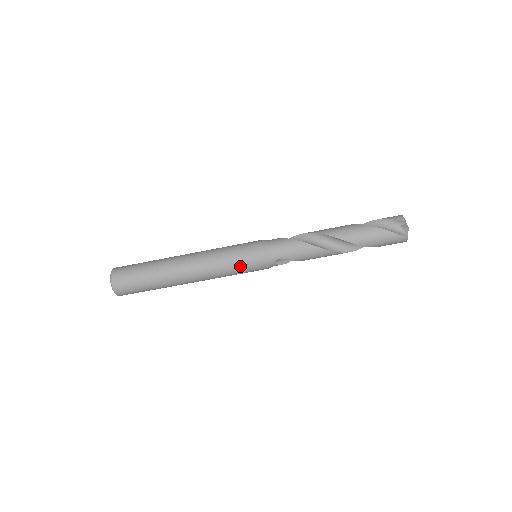
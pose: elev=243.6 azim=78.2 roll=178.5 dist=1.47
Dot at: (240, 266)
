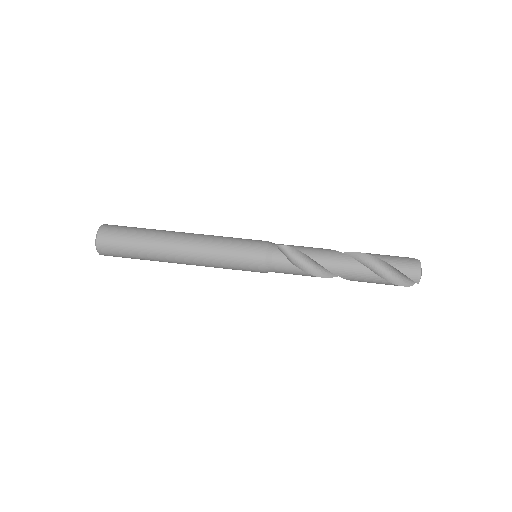
Dot at: (240, 239)
